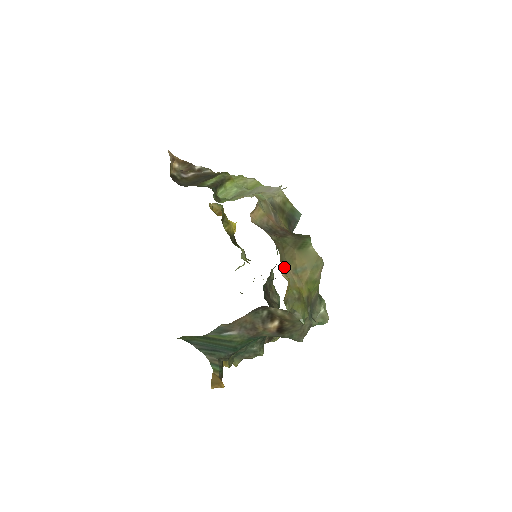
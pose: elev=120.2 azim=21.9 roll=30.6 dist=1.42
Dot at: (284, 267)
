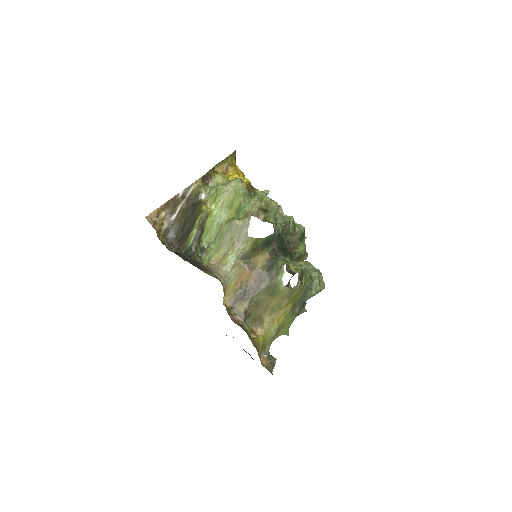
Dot at: (260, 321)
